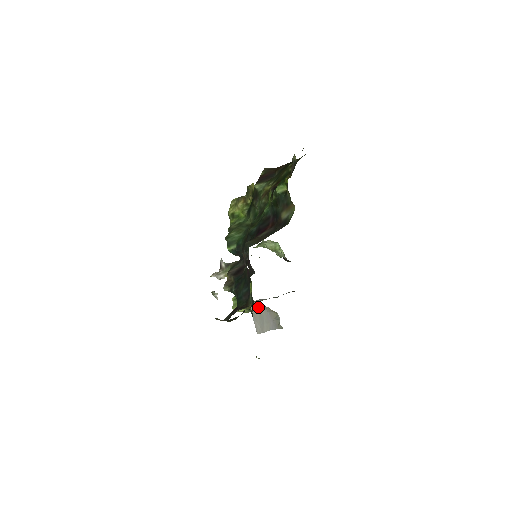
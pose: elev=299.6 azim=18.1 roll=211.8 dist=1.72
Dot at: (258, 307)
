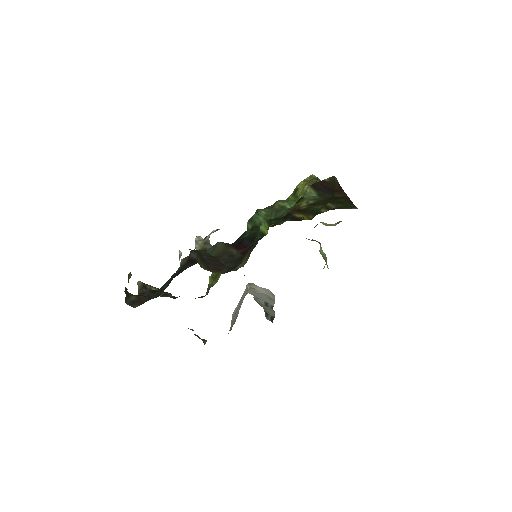
Dot at: (244, 296)
